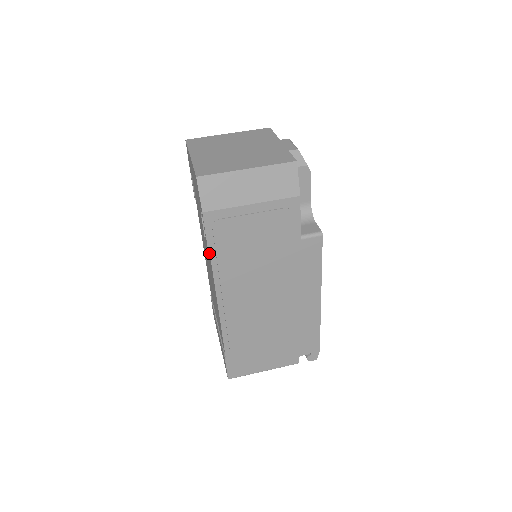
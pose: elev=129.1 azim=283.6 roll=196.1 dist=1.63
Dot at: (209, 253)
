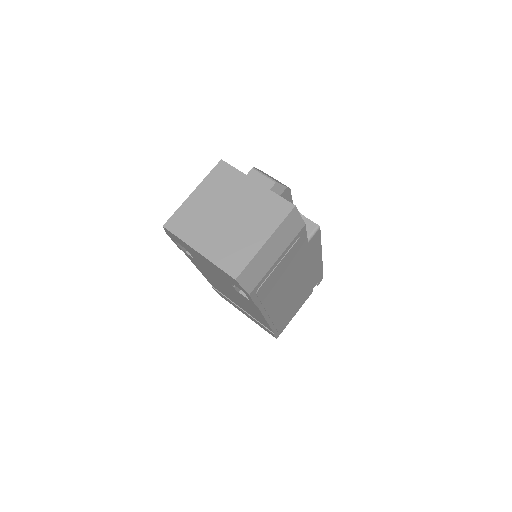
Dot at: occluded
